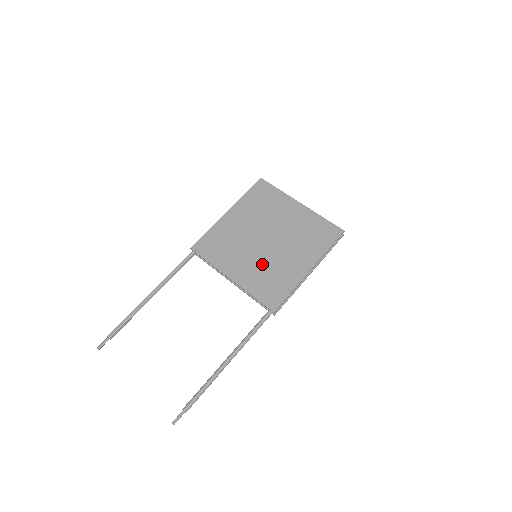
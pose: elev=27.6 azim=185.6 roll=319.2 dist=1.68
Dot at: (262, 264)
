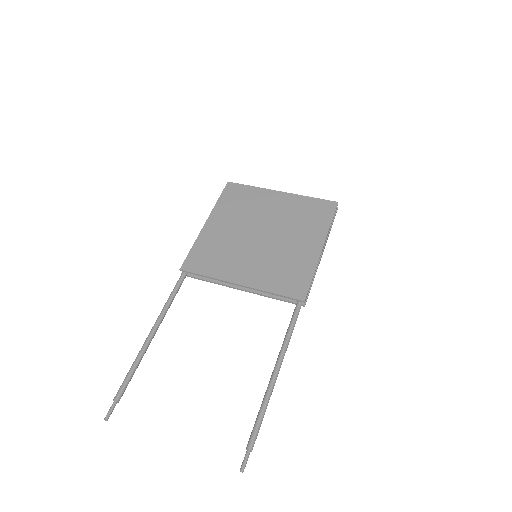
Dot at: (268, 259)
